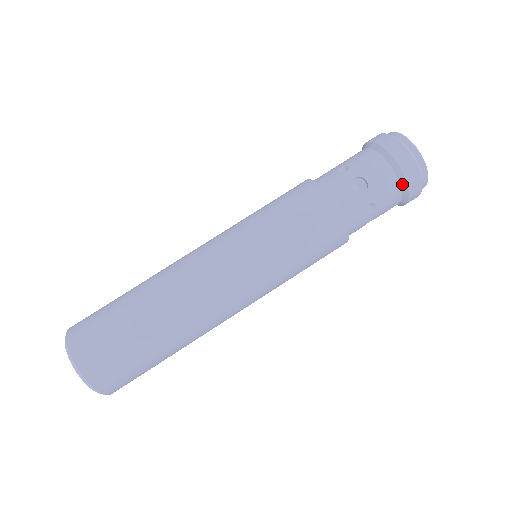
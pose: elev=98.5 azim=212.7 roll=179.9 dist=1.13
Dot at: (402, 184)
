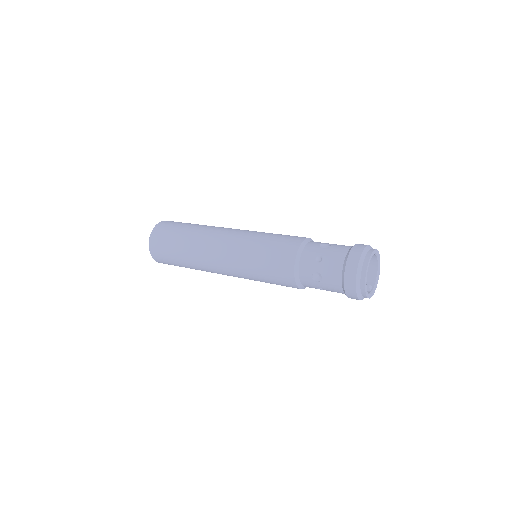
Dot at: occluded
